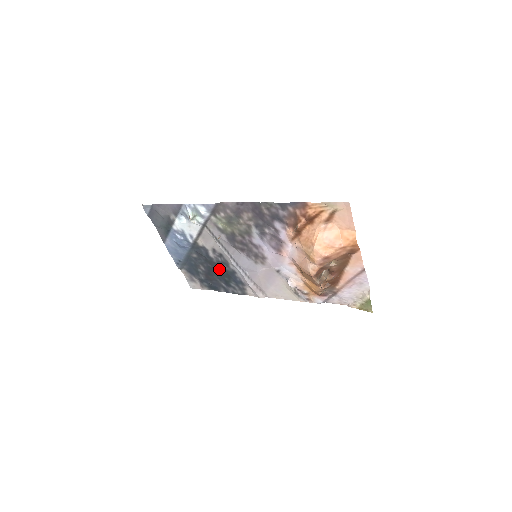
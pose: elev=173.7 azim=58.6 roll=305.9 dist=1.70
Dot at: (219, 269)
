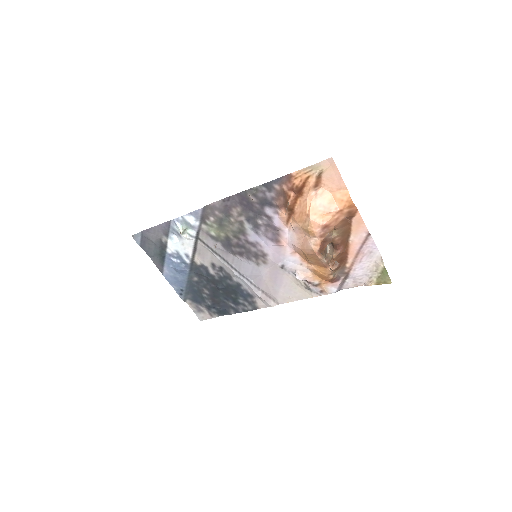
Dot at: (223, 286)
